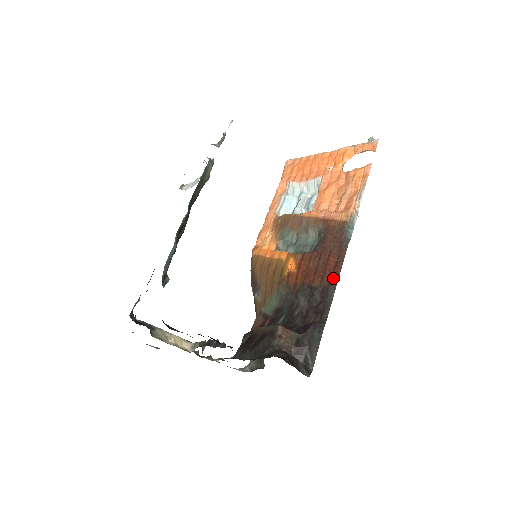
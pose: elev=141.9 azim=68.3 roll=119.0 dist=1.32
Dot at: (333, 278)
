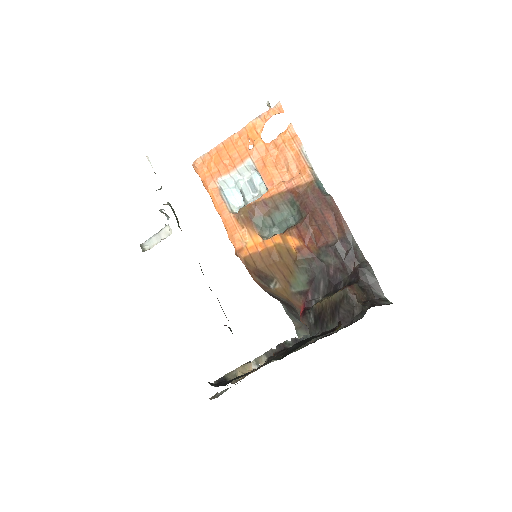
Dot at: (343, 228)
